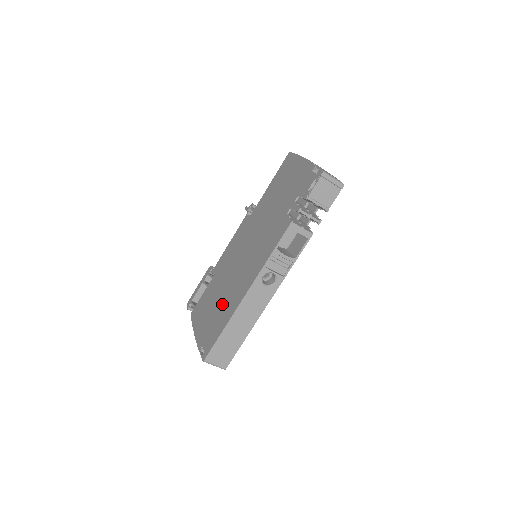
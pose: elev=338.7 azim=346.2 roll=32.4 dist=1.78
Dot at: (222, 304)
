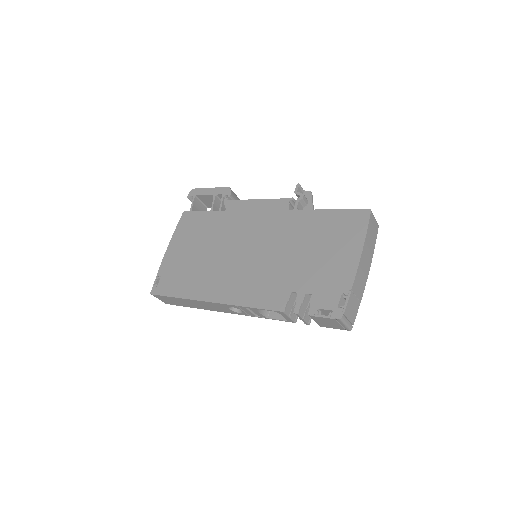
Dot at: (197, 267)
